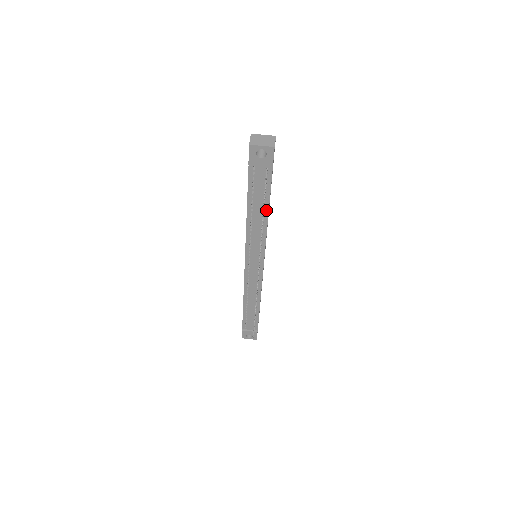
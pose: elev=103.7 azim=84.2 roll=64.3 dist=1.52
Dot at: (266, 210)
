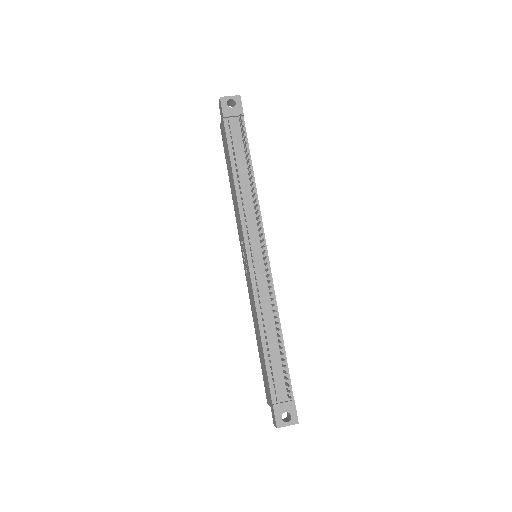
Dot at: (250, 167)
